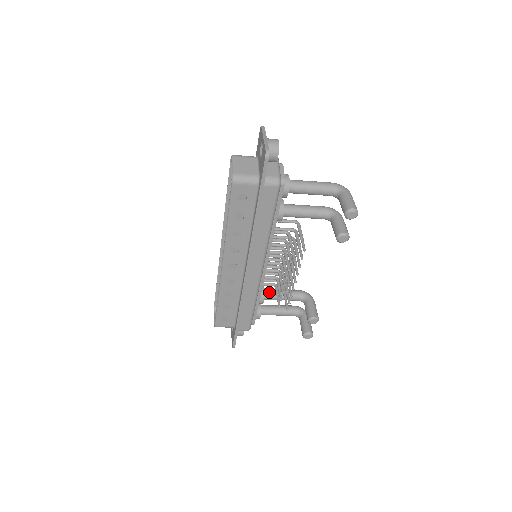
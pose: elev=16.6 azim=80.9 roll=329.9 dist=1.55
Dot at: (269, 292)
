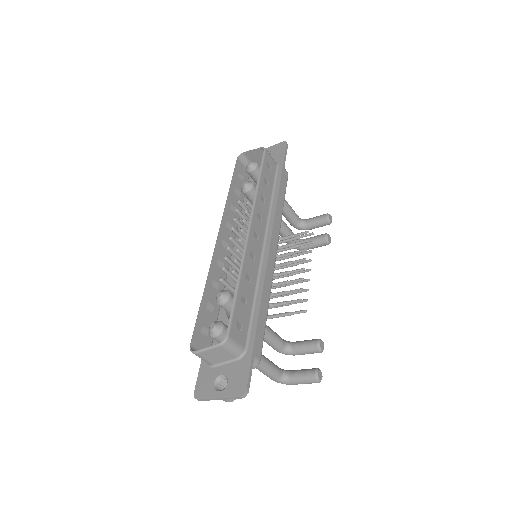
Dot at: occluded
